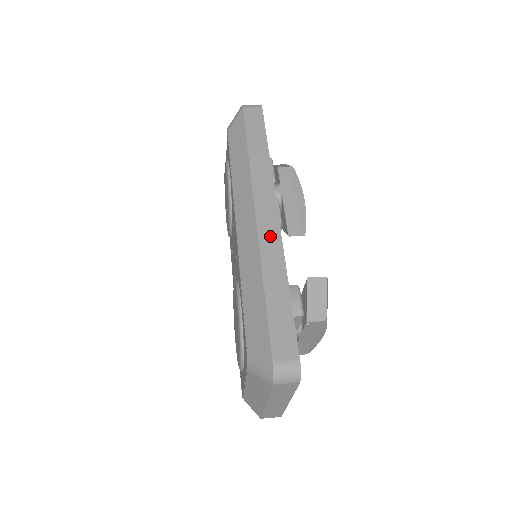
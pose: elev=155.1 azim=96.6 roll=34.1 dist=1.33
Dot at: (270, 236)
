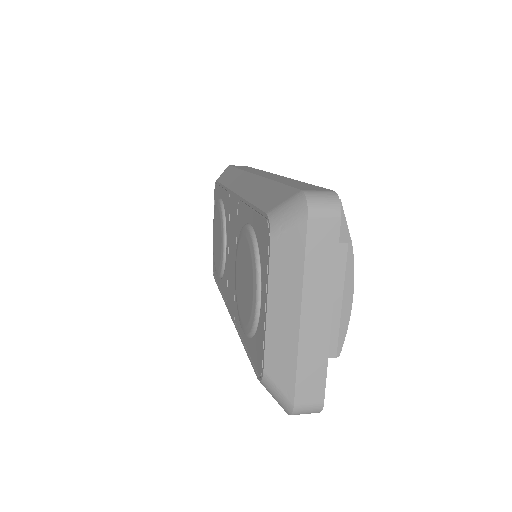
Dot at: (272, 176)
